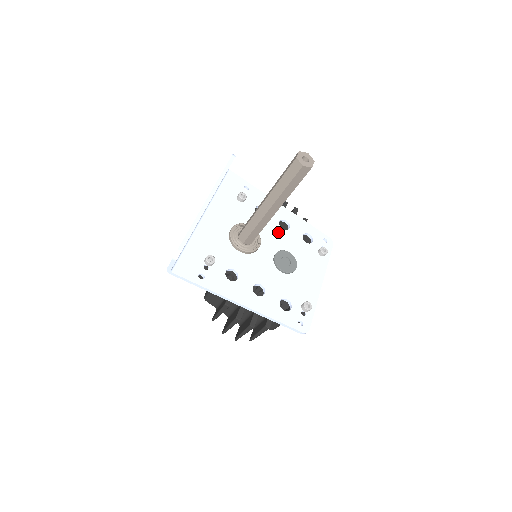
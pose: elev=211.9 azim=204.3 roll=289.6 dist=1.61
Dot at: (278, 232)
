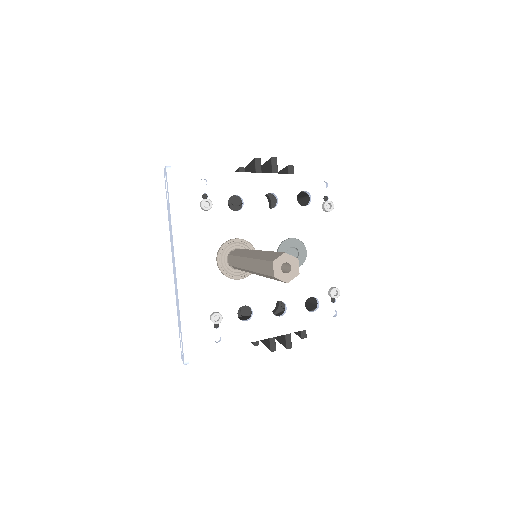
Dot at: (268, 218)
